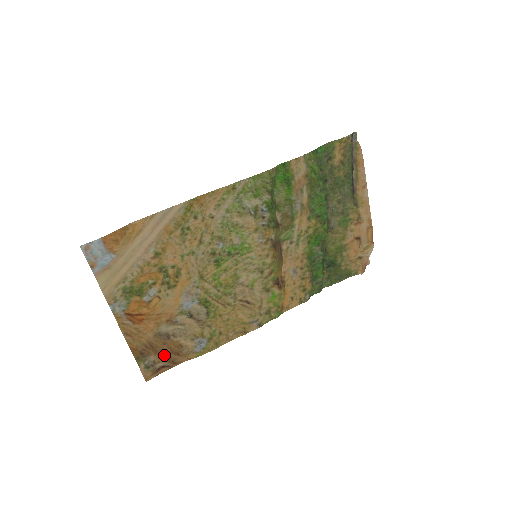
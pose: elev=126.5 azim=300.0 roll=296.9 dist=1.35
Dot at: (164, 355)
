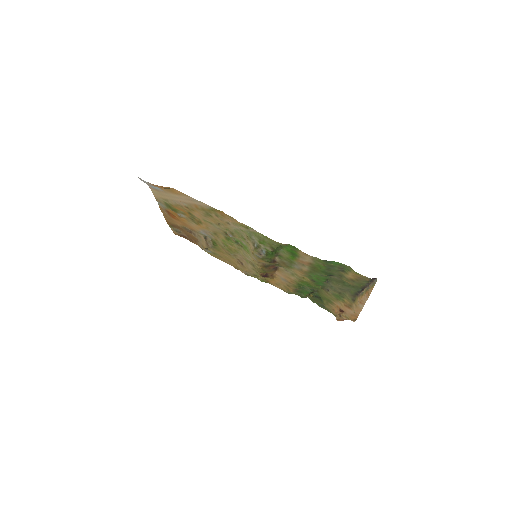
Dot at: (187, 234)
